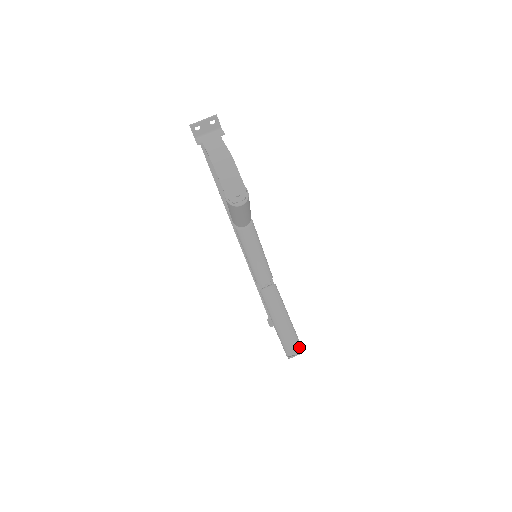
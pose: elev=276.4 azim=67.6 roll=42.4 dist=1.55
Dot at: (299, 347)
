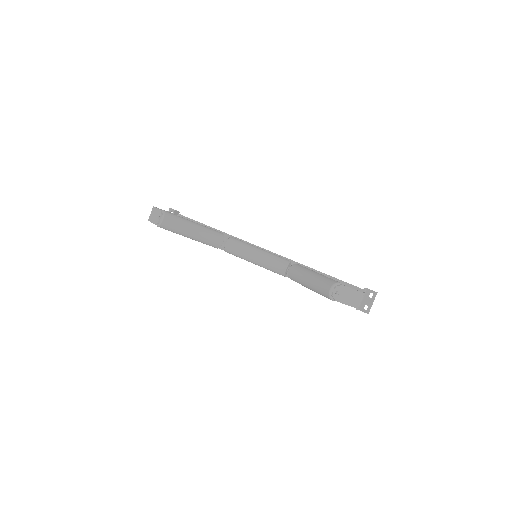
Dot at: (331, 283)
